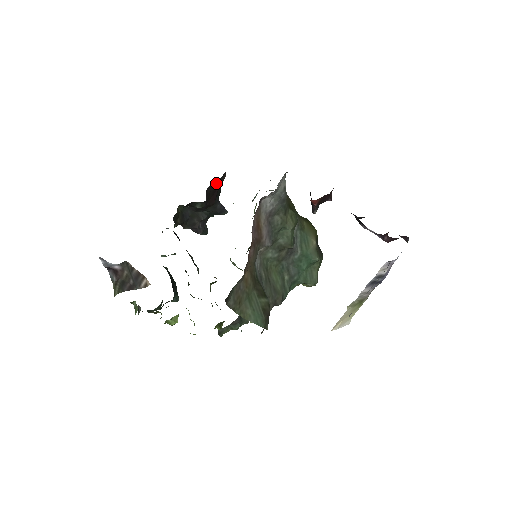
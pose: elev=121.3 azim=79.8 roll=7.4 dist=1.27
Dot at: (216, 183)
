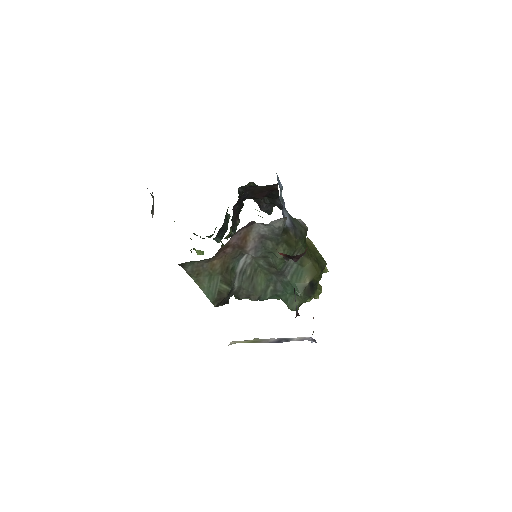
Dot at: occluded
